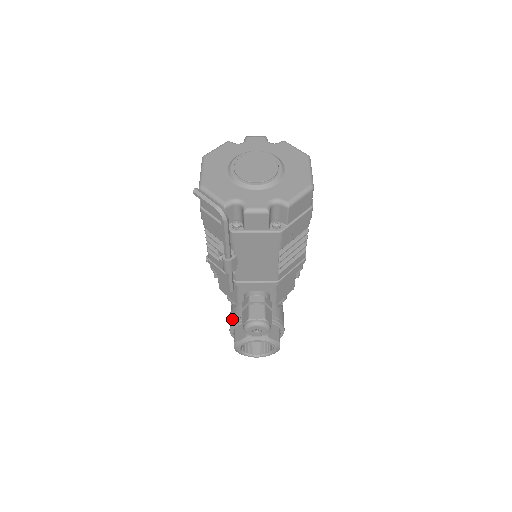
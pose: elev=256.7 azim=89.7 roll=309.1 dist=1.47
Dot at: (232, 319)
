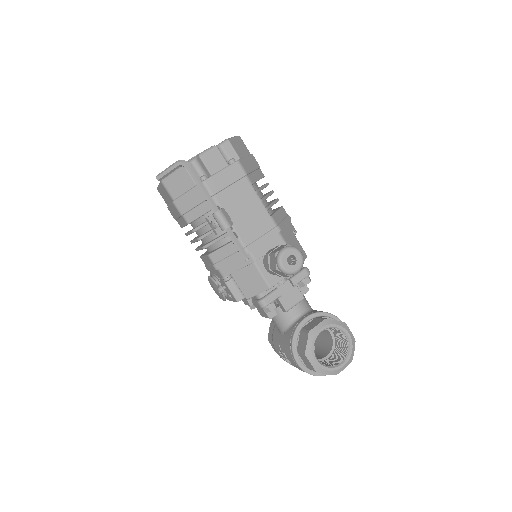
Dot at: (288, 347)
